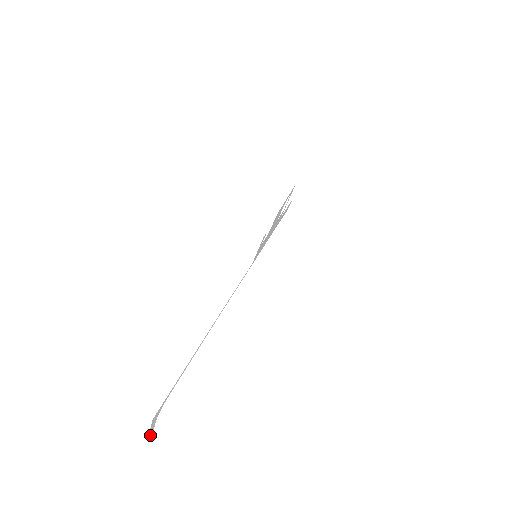
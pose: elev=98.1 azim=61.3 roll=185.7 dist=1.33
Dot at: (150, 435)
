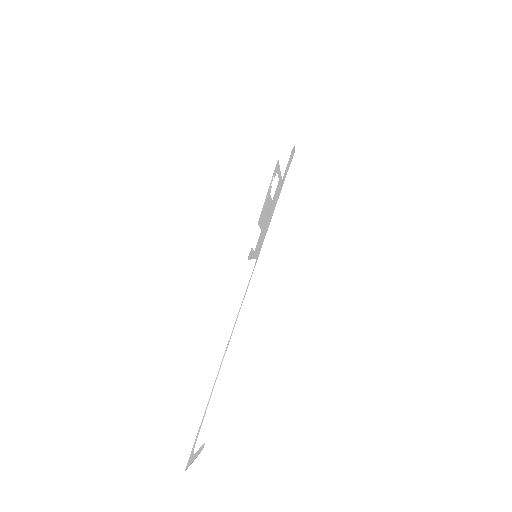
Dot at: (201, 448)
